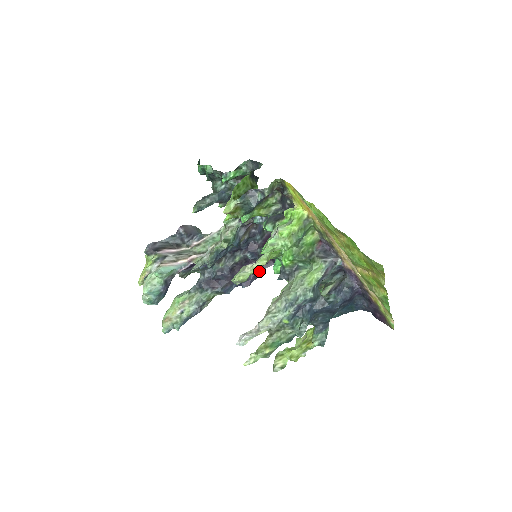
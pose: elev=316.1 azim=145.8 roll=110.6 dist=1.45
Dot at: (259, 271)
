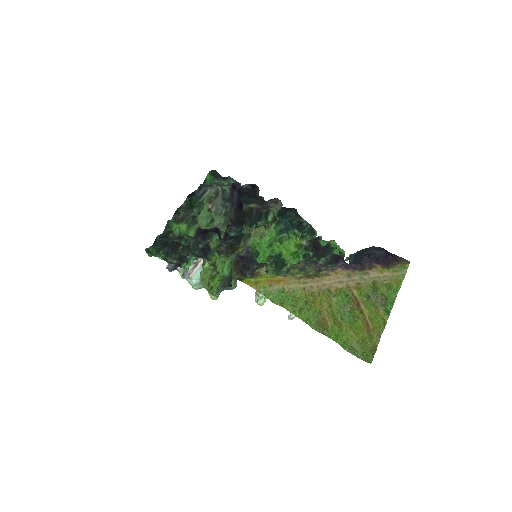
Dot at: occluded
